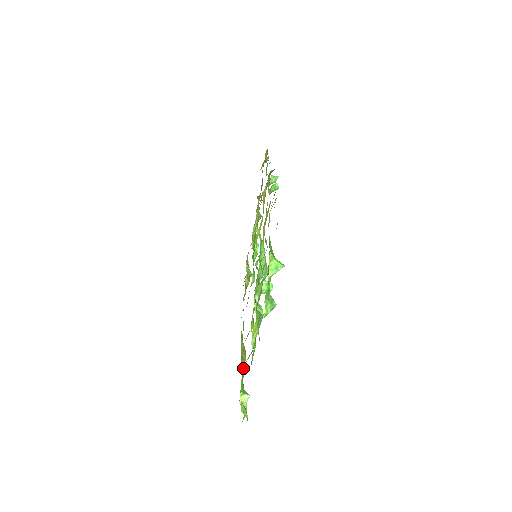
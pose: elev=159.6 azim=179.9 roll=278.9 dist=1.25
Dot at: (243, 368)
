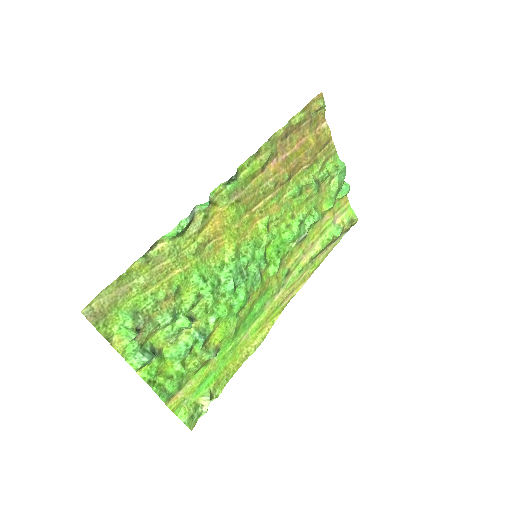
Dot at: (243, 361)
